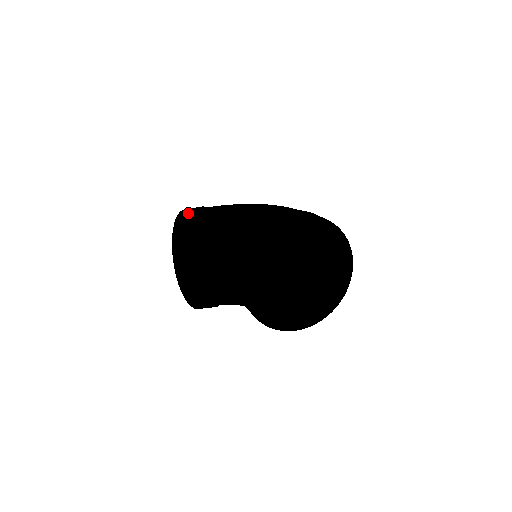
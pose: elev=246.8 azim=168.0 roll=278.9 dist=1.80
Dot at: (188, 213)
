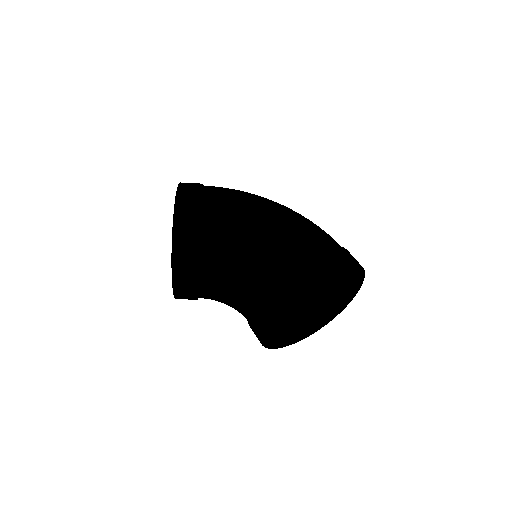
Dot at: (189, 206)
